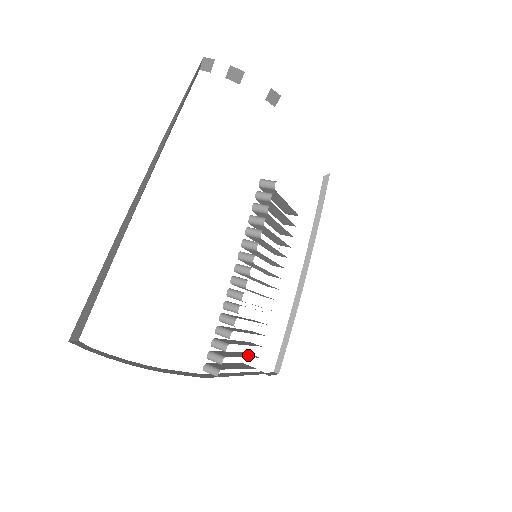
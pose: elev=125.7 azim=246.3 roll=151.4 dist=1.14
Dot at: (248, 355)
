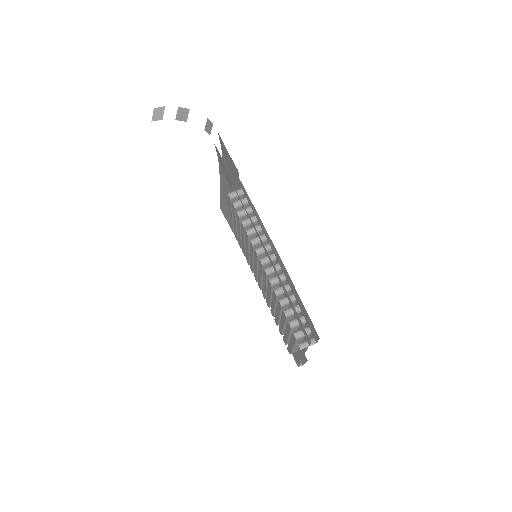
Dot at: occluded
